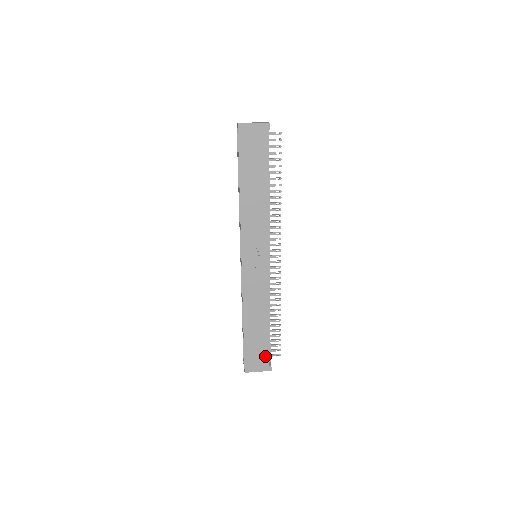
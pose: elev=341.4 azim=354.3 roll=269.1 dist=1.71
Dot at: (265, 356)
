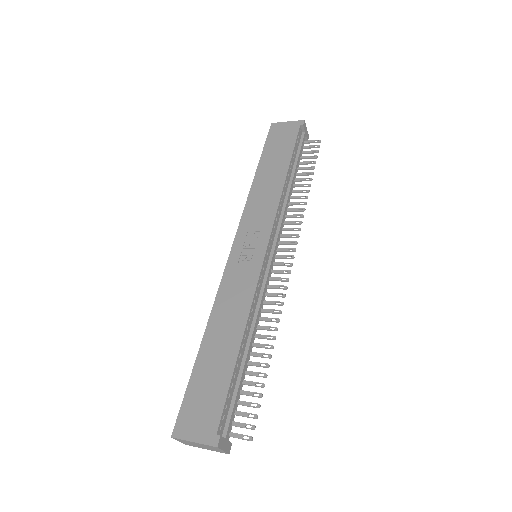
Dot at: (216, 410)
